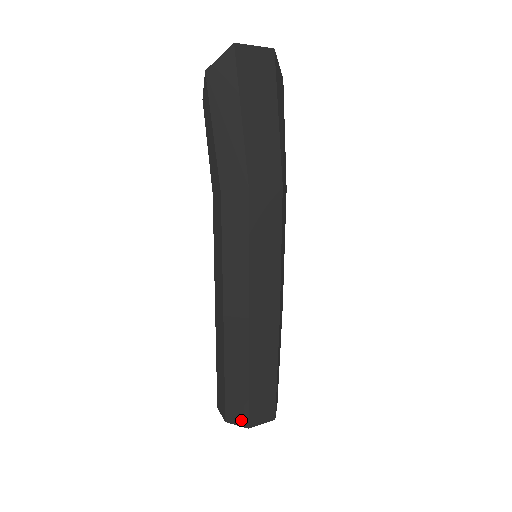
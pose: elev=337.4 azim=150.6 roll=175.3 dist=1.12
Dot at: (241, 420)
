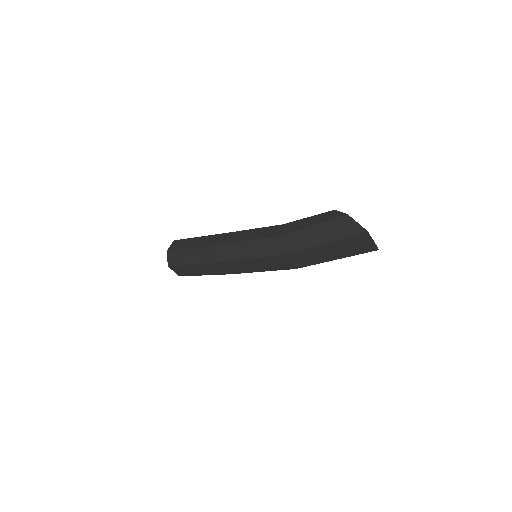
Dot at: (170, 261)
